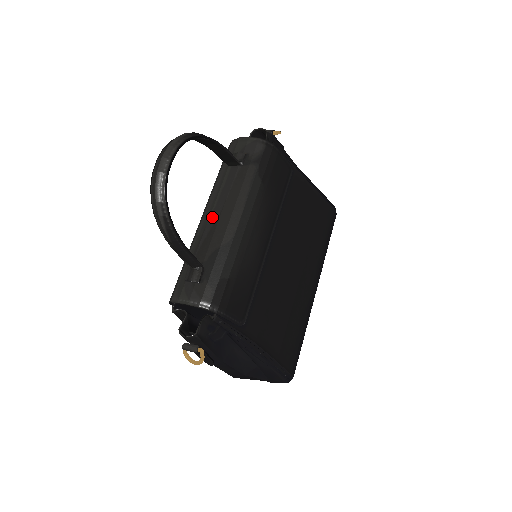
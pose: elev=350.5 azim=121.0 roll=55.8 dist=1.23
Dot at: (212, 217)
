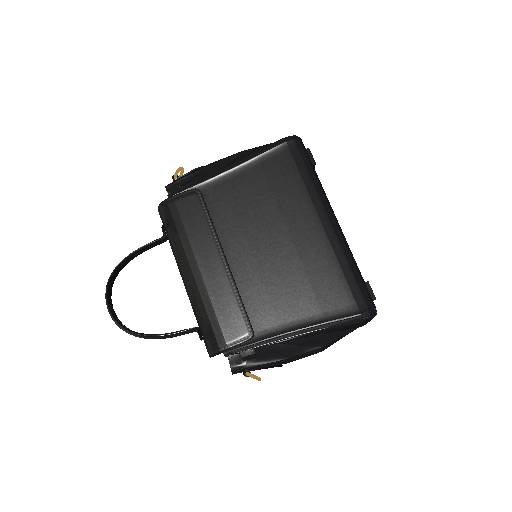
Dot at: occluded
